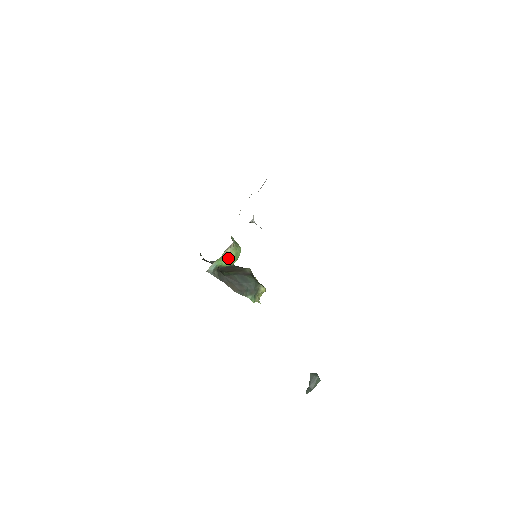
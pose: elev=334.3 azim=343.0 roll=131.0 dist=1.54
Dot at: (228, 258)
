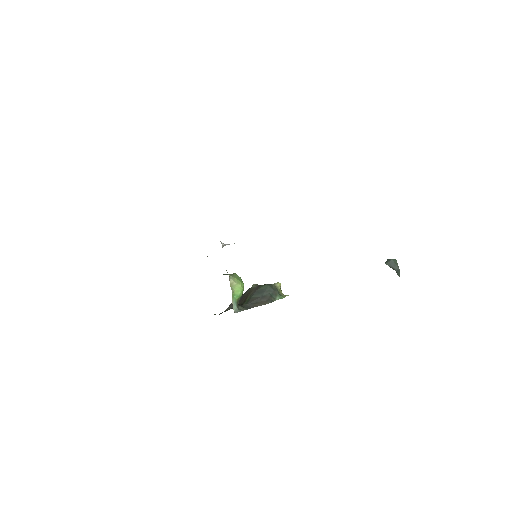
Dot at: (237, 287)
